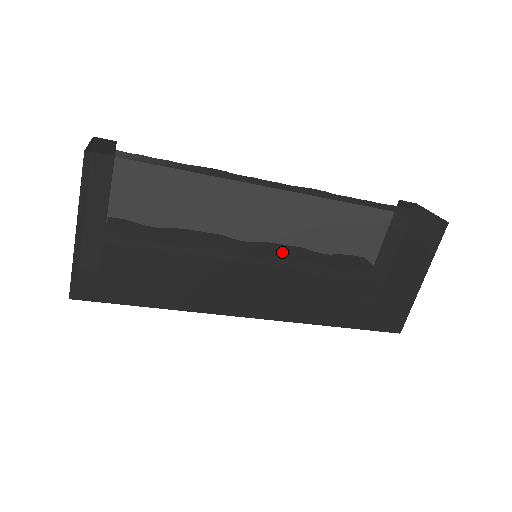
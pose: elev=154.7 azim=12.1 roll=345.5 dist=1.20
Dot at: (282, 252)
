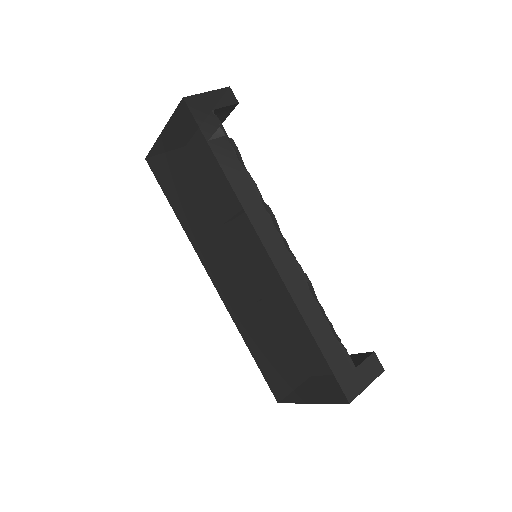
Dot at: (243, 273)
